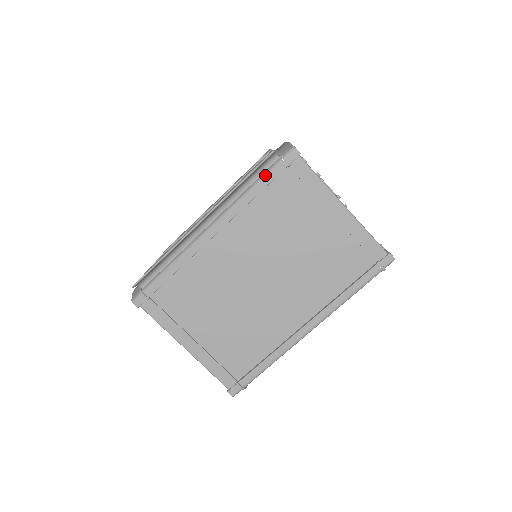
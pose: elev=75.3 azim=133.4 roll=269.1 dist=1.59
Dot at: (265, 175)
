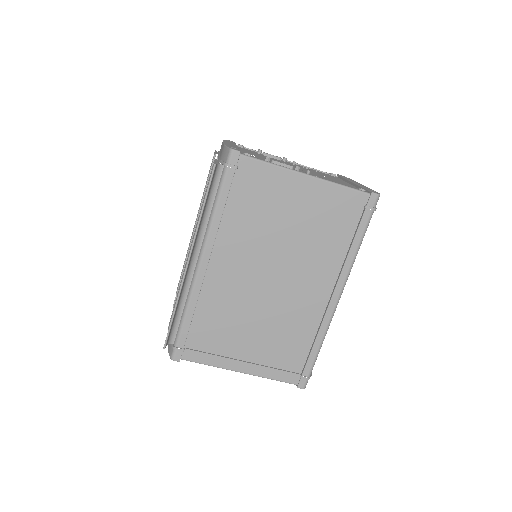
Dot at: (220, 189)
